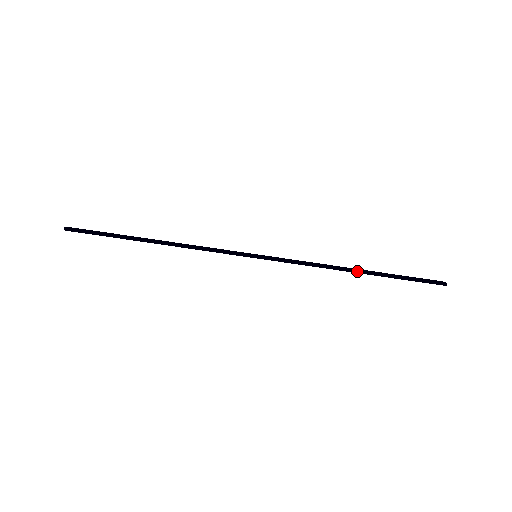
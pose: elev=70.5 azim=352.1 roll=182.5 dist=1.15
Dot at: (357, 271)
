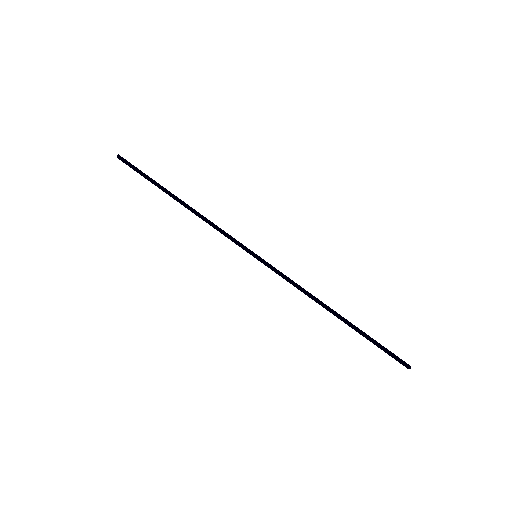
Dot at: (336, 313)
